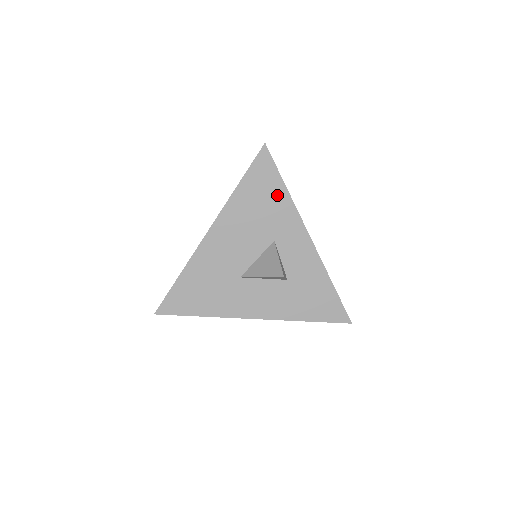
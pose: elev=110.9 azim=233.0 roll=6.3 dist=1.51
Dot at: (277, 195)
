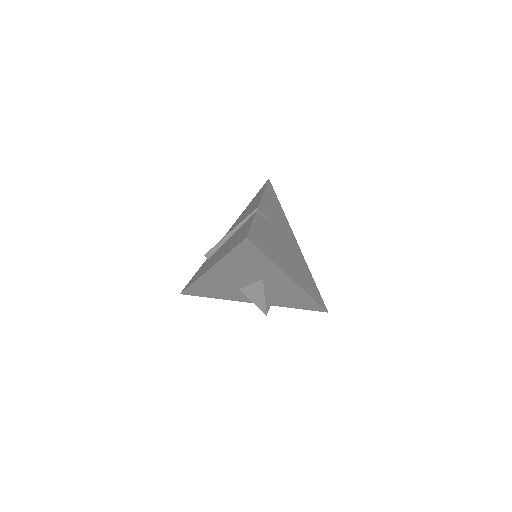
Dot at: (262, 262)
